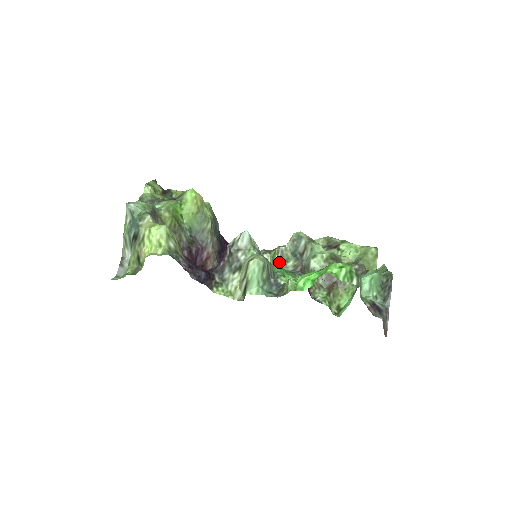
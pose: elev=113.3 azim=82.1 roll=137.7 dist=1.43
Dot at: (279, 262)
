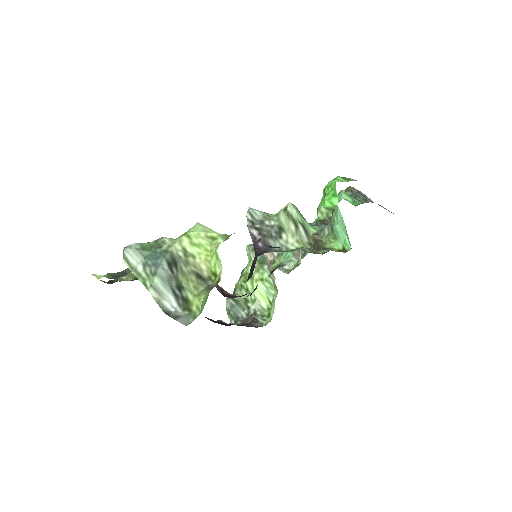
Dot at: occluded
